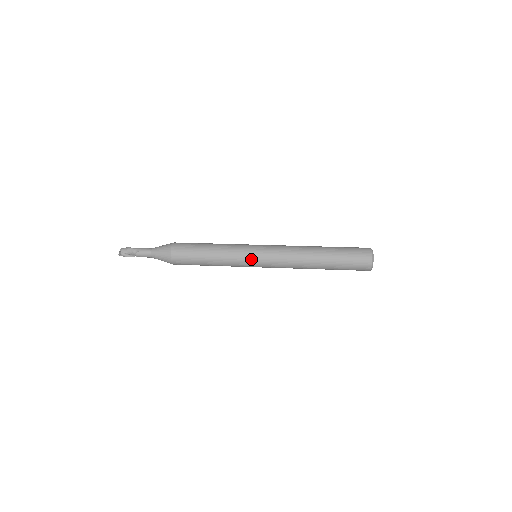
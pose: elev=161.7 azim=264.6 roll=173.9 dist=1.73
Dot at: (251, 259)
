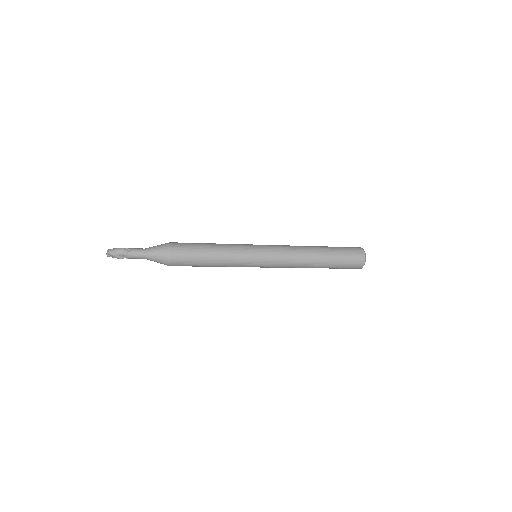
Dot at: (255, 255)
